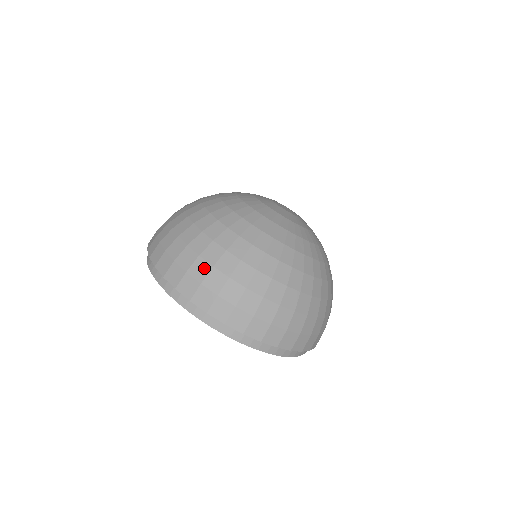
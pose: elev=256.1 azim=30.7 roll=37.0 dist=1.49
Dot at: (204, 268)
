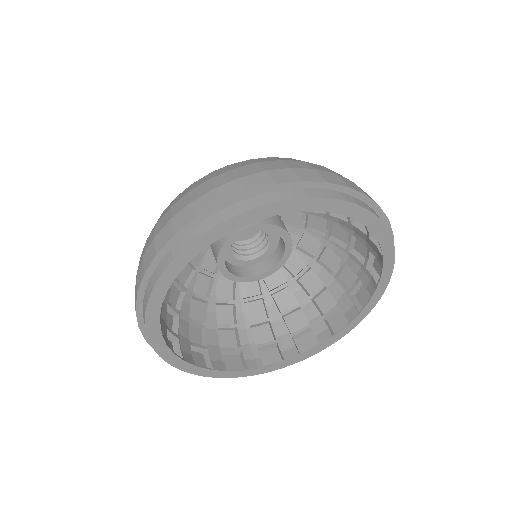
Dot at: (320, 167)
